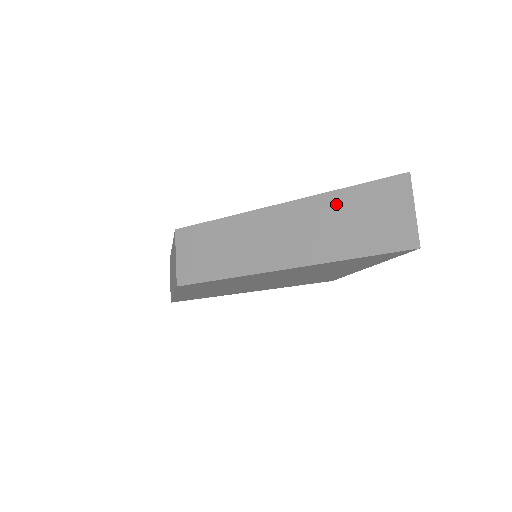
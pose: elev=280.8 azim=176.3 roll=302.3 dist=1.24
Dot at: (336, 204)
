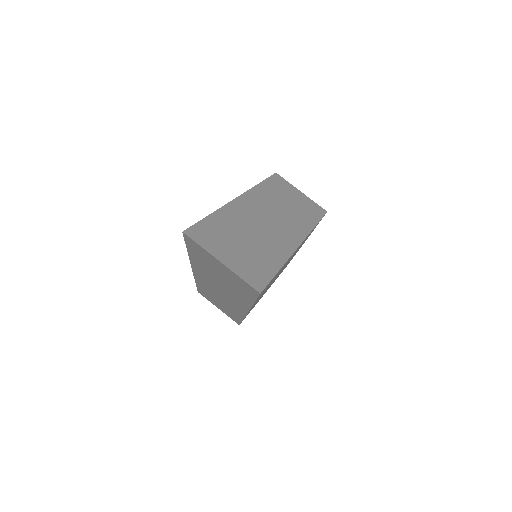
Dot at: (201, 266)
